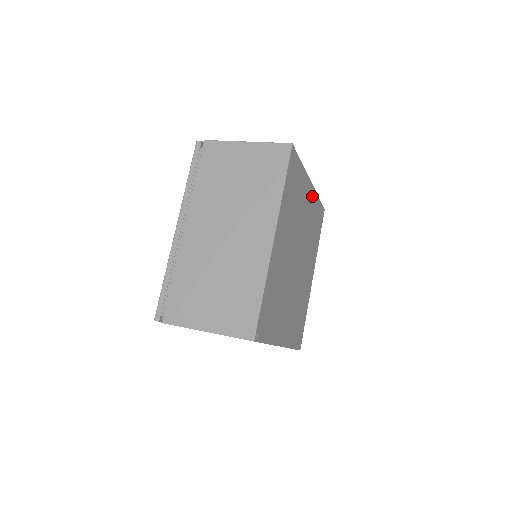
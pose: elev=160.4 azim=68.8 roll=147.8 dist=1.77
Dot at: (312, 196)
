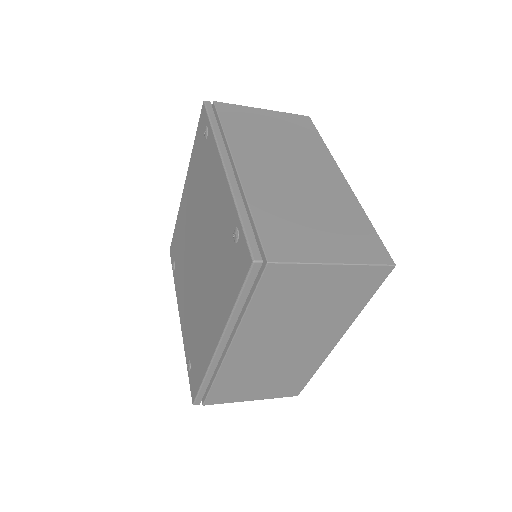
Dot at: occluded
